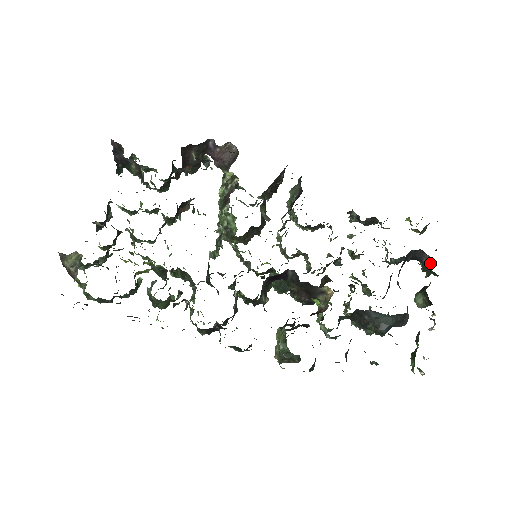
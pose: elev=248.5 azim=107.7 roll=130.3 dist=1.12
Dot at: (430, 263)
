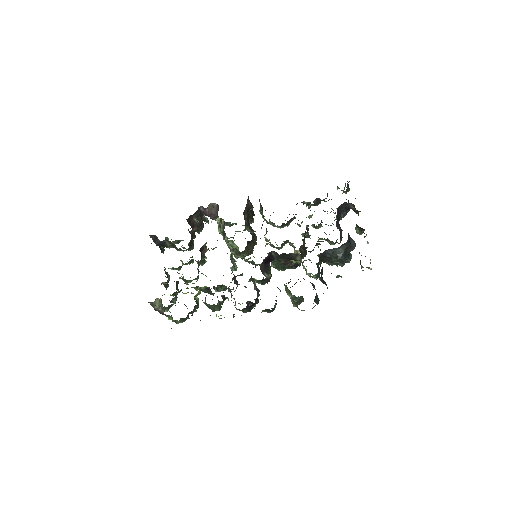
Dot at: (354, 207)
